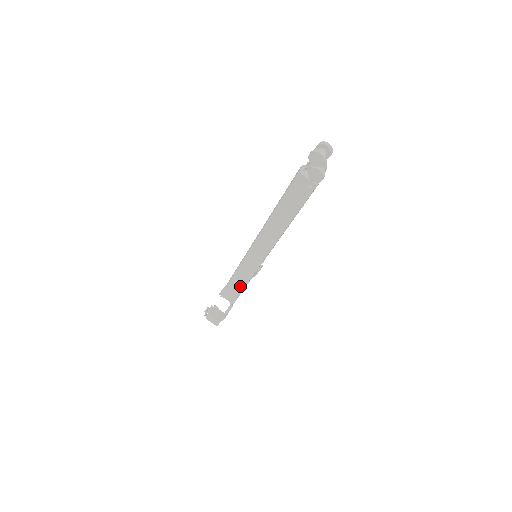
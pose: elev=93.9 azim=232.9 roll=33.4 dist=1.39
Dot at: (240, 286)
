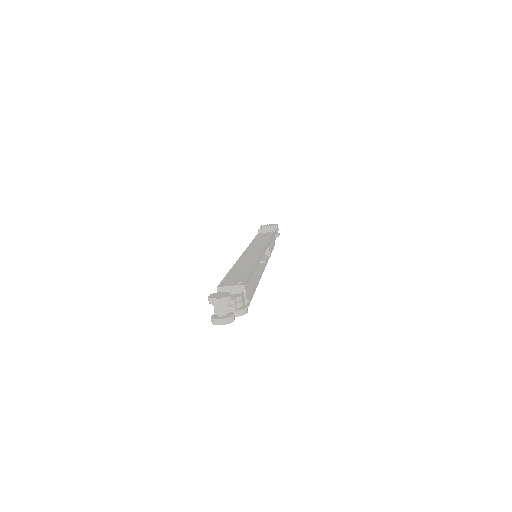
Dot at: occluded
